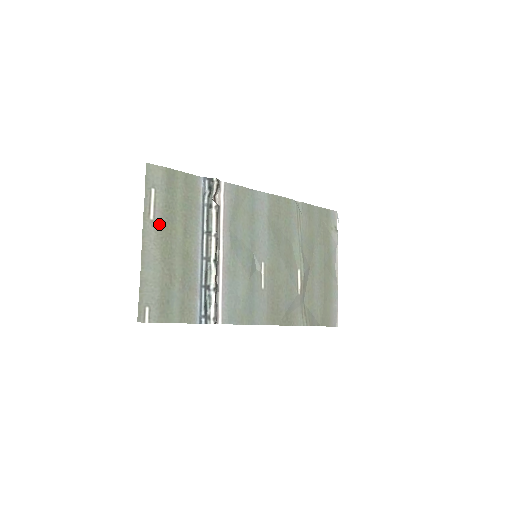
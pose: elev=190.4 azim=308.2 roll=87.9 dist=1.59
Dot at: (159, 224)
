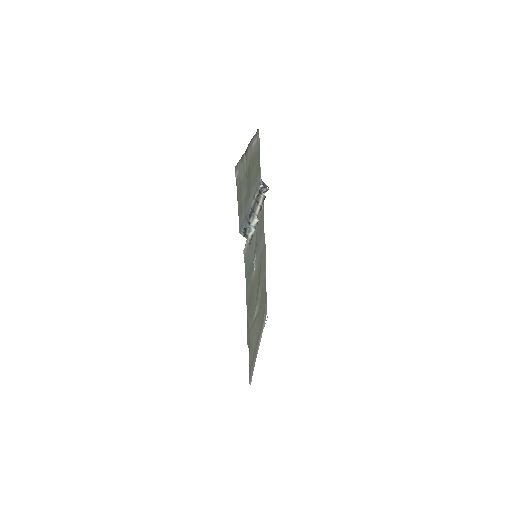
Dot at: (252, 155)
